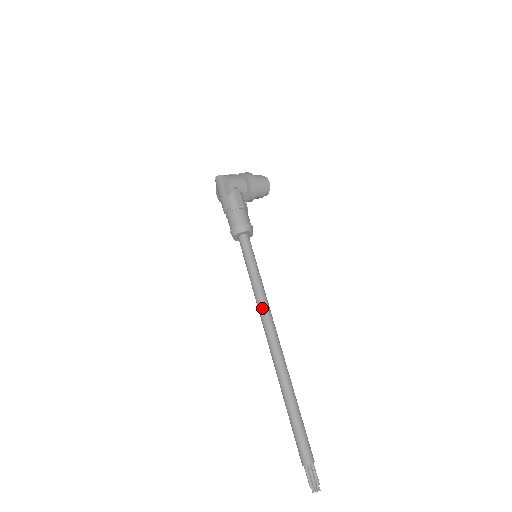
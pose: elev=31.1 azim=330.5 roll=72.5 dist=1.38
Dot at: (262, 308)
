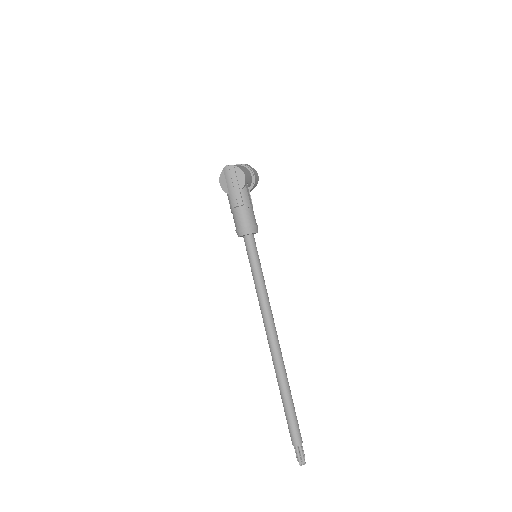
Dot at: (268, 310)
